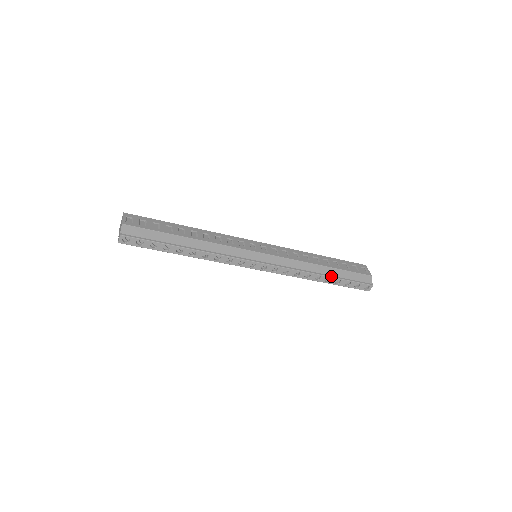
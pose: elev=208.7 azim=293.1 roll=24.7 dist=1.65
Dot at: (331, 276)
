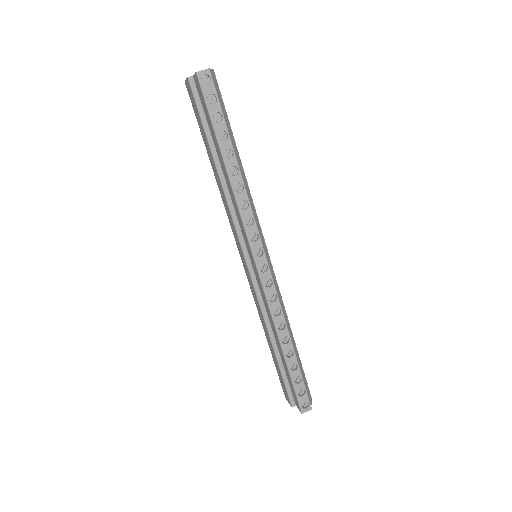
Dot at: (295, 353)
